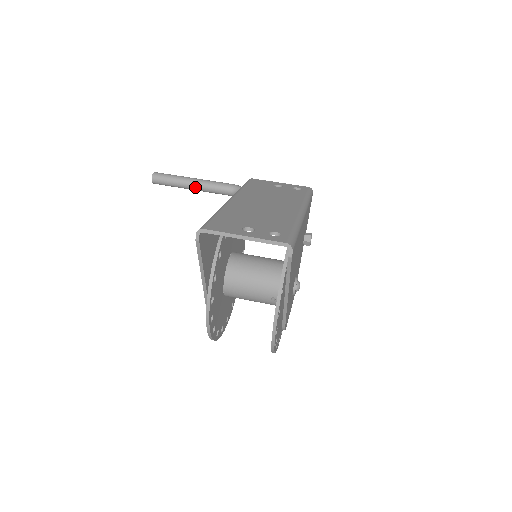
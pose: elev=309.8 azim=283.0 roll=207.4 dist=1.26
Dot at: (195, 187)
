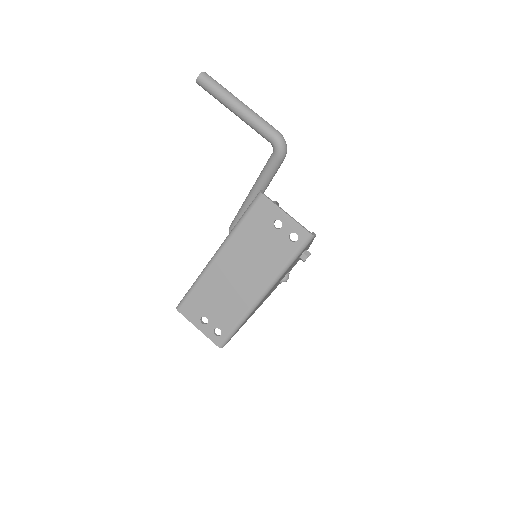
Dot at: (238, 116)
